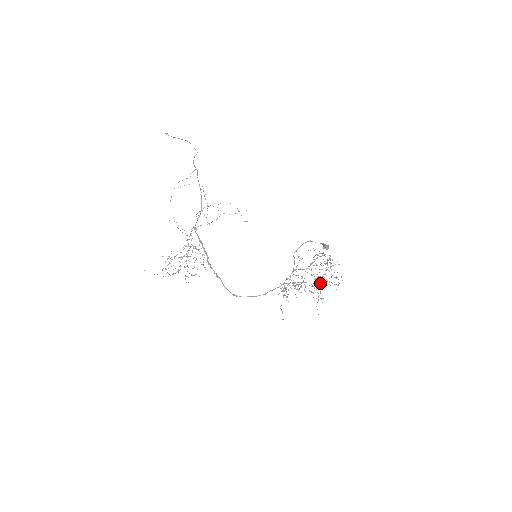
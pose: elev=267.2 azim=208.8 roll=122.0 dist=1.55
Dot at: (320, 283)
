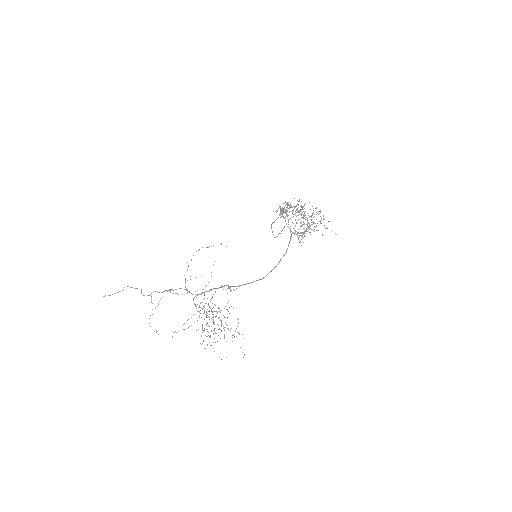
Dot at: (309, 217)
